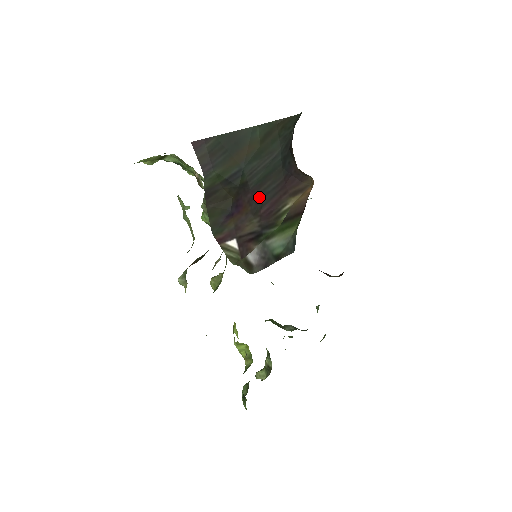
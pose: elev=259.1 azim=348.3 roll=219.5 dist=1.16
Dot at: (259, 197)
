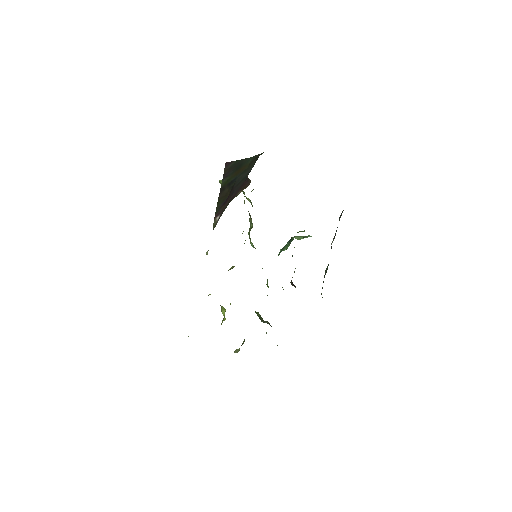
Dot at: (234, 191)
